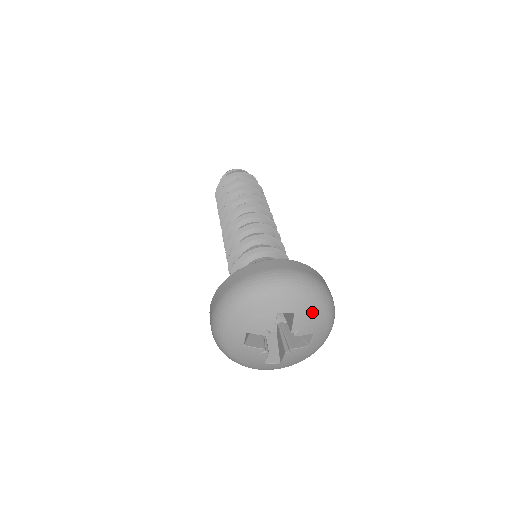
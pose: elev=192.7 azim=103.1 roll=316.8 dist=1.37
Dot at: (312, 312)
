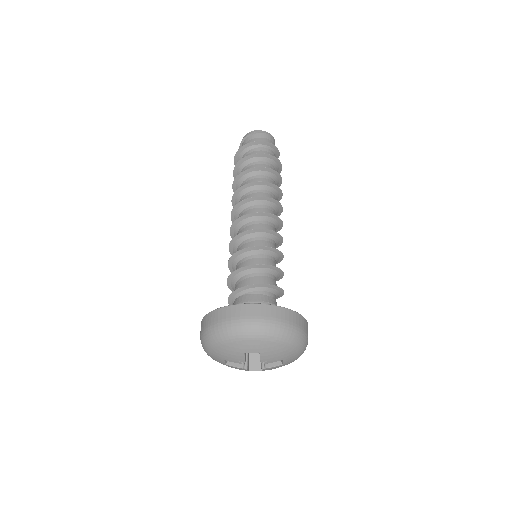
Dot at: (276, 350)
